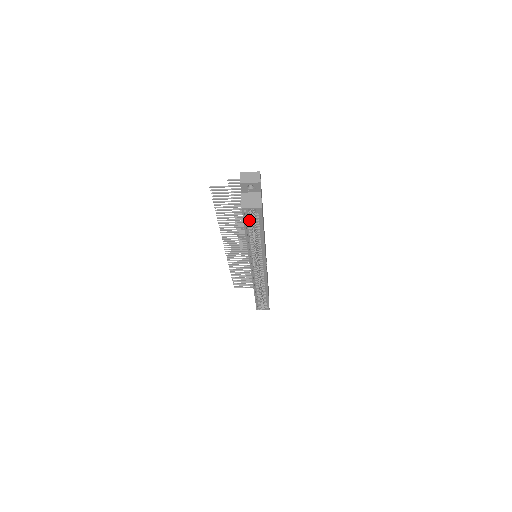
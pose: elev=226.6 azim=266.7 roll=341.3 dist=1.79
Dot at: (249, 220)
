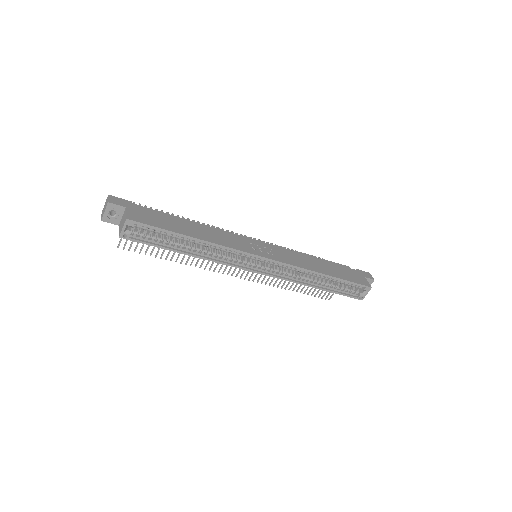
Dot at: (151, 238)
